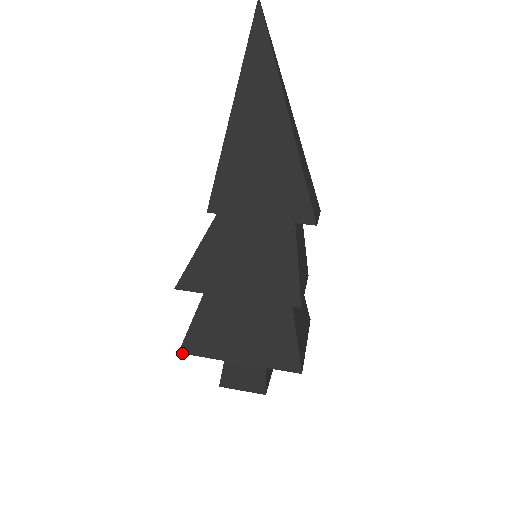
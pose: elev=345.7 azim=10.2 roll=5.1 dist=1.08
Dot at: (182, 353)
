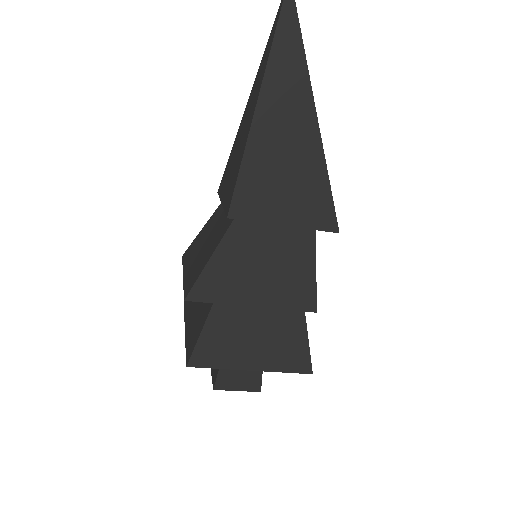
Dot at: occluded
